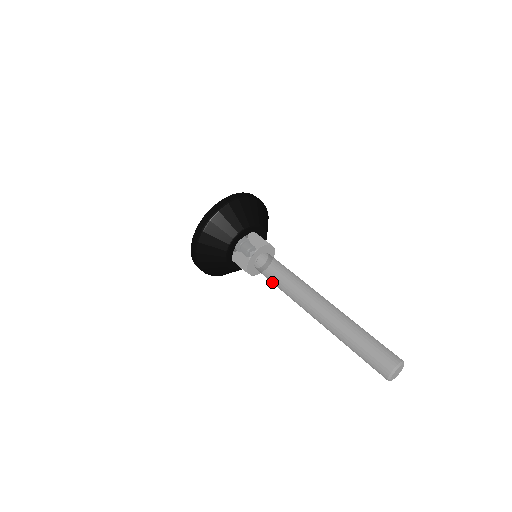
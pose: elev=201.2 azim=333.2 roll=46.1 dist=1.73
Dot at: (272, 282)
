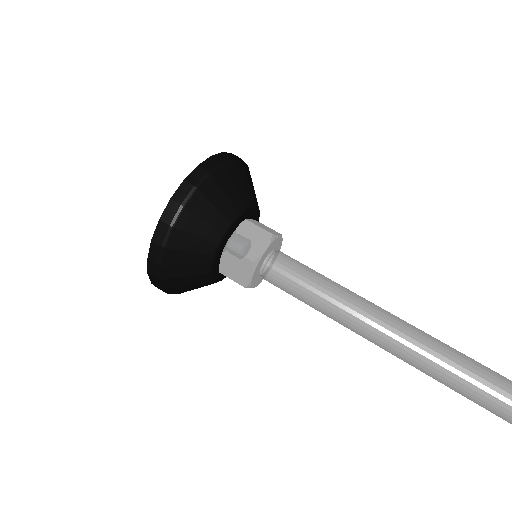
Dot at: (300, 289)
